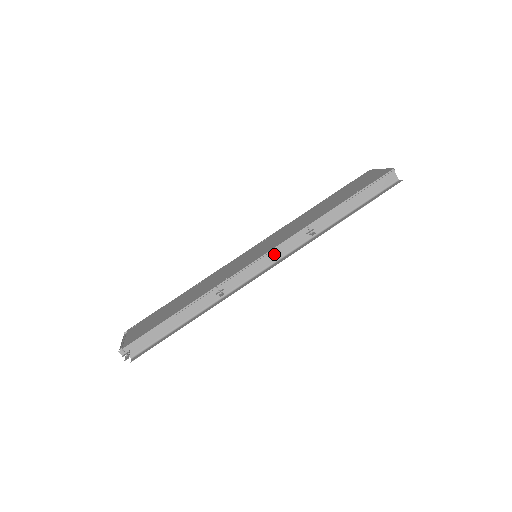
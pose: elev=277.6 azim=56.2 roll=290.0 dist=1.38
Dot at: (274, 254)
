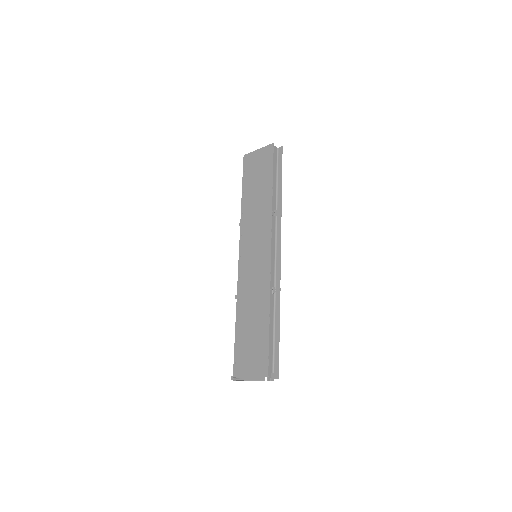
Dot at: (272, 243)
